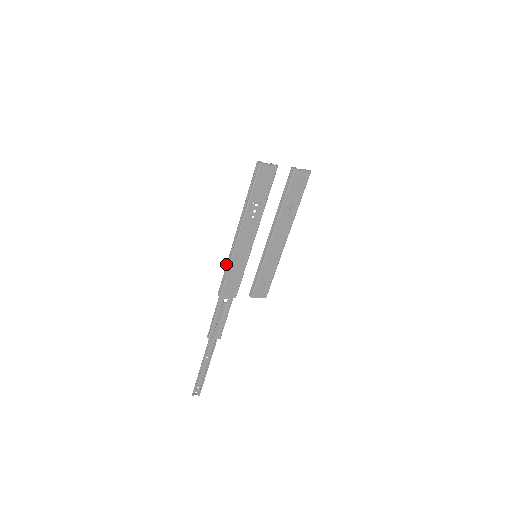
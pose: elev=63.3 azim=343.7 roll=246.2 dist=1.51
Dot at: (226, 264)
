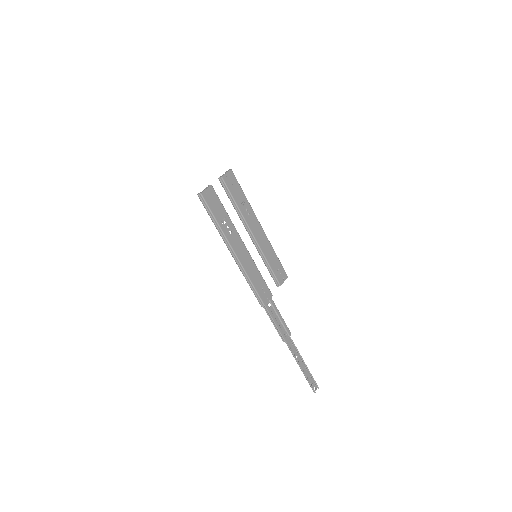
Dot at: (246, 280)
